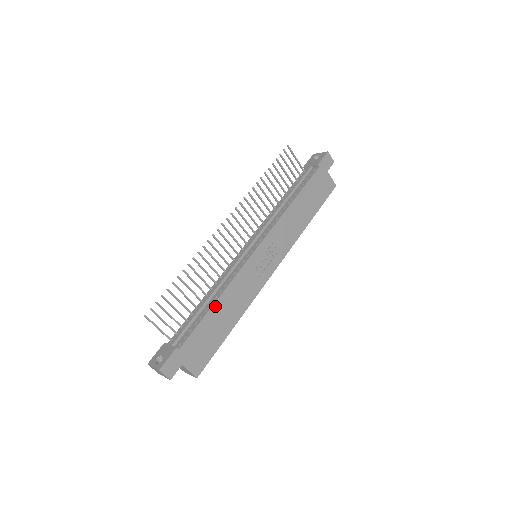
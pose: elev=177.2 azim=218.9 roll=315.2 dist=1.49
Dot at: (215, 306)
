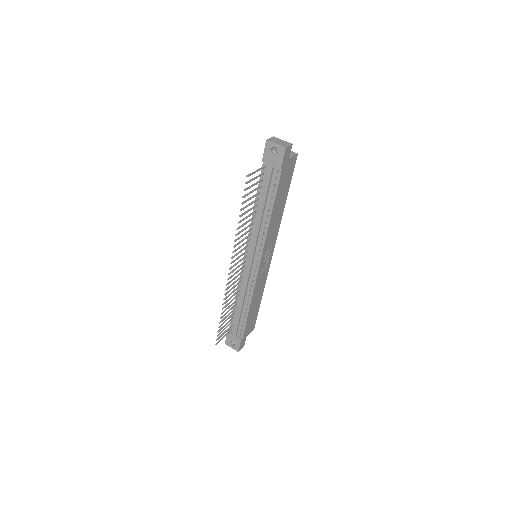
Dot at: (250, 309)
